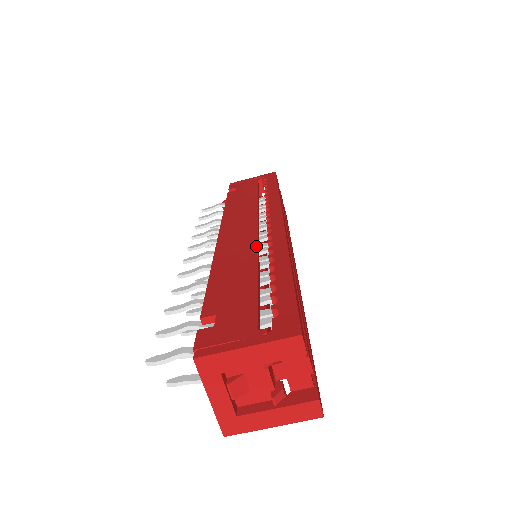
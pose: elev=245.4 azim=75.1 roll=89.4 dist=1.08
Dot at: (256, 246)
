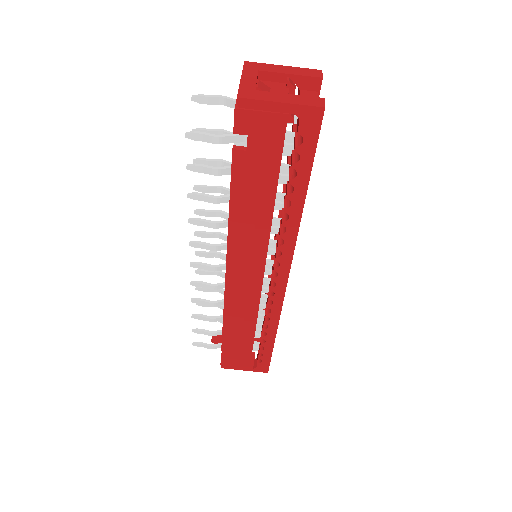
Dot at: occluded
